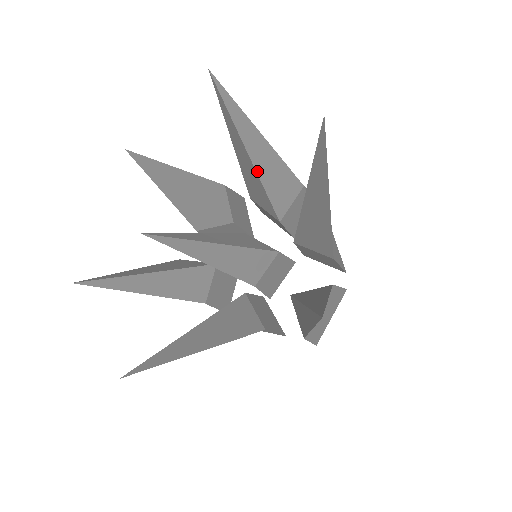
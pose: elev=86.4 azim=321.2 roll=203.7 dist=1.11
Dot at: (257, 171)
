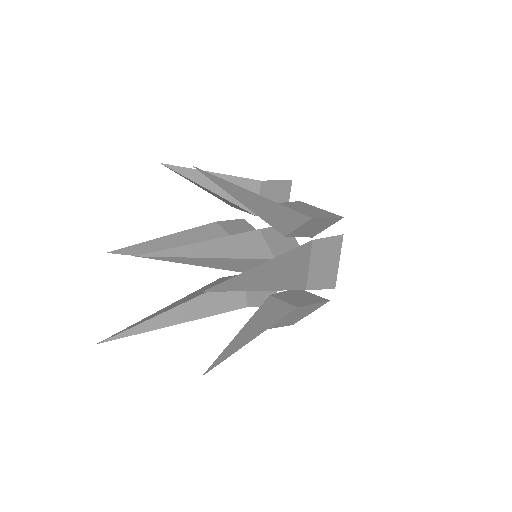
Dot at: (255, 212)
